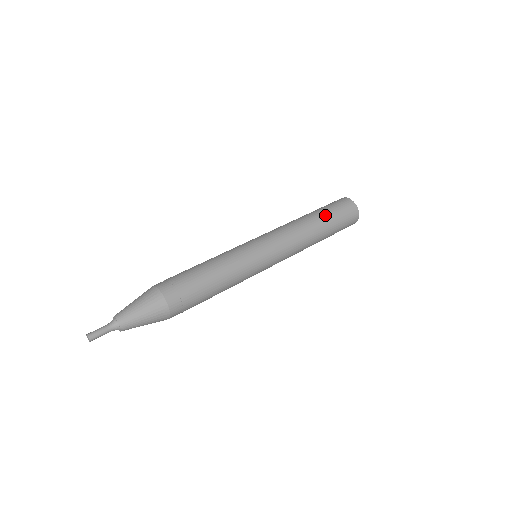
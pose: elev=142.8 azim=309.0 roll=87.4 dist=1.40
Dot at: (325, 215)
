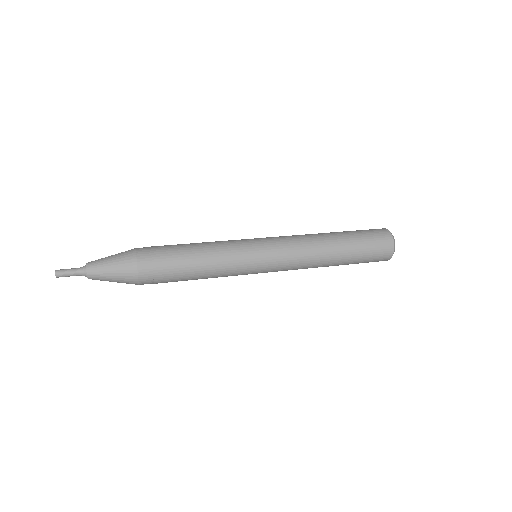
Dot at: (352, 249)
